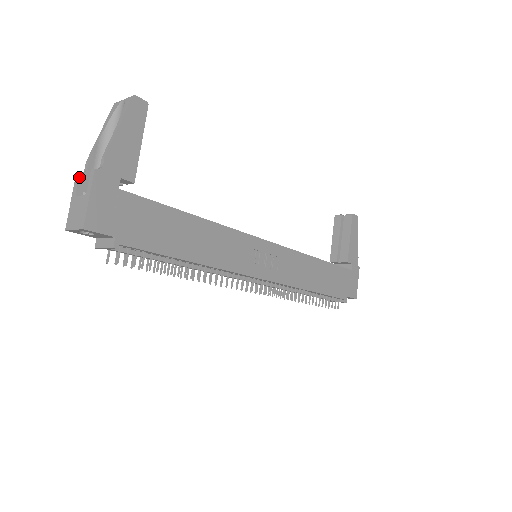
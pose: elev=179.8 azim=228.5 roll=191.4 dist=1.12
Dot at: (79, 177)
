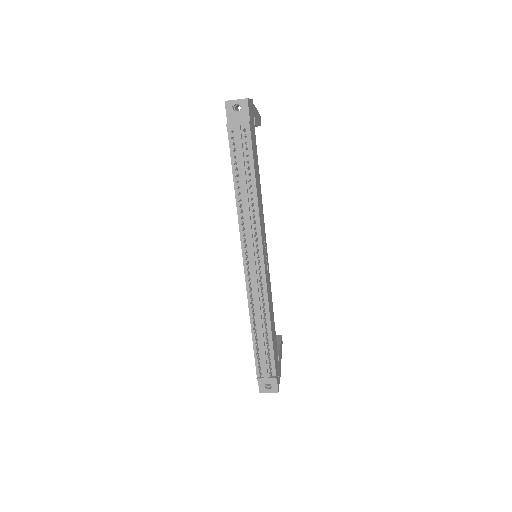
Dot at: occluded
